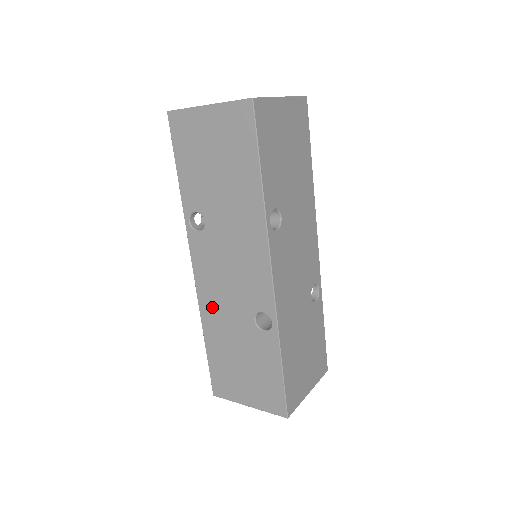
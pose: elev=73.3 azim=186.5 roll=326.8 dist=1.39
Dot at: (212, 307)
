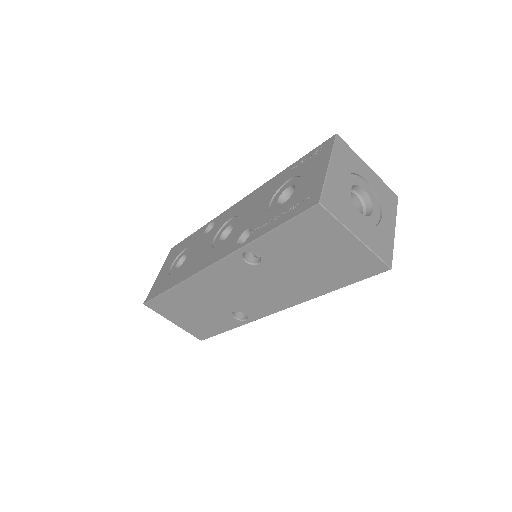
Dot at: (203, 287)
